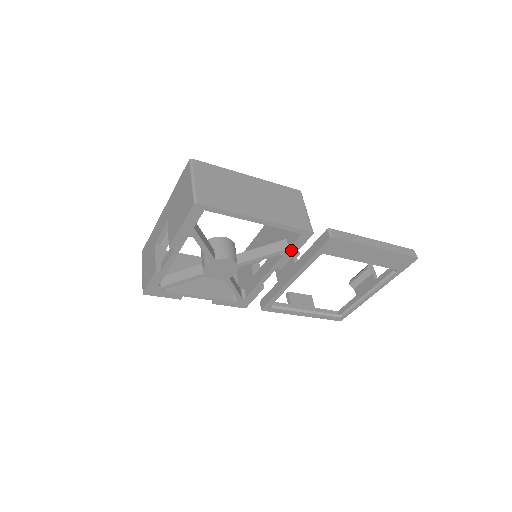
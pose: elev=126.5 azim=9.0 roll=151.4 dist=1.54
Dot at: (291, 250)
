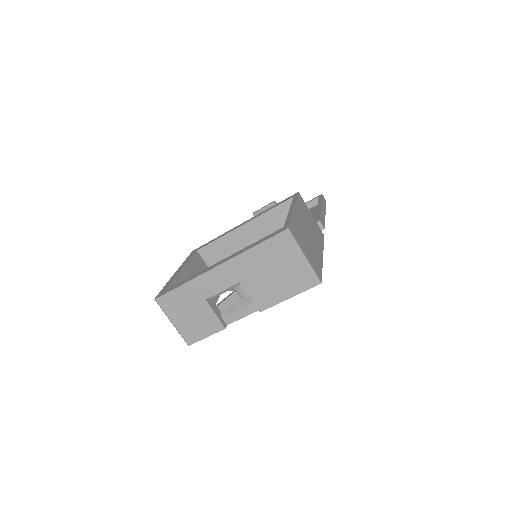
Dot at: occluded
